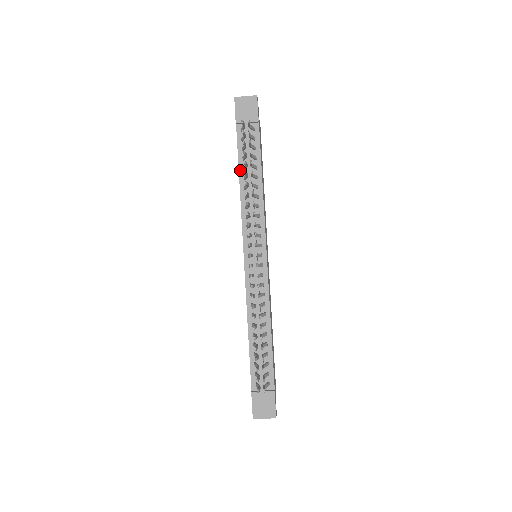
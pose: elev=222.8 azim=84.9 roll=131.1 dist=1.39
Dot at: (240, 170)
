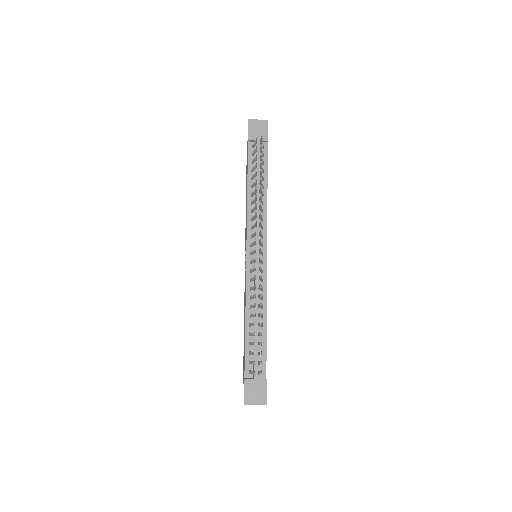
Dot at: (249, 179)
